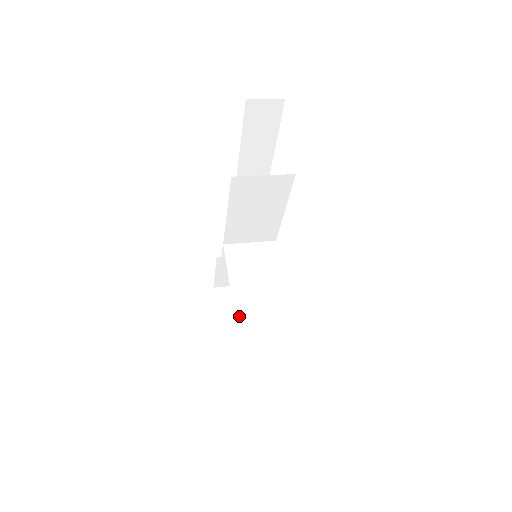
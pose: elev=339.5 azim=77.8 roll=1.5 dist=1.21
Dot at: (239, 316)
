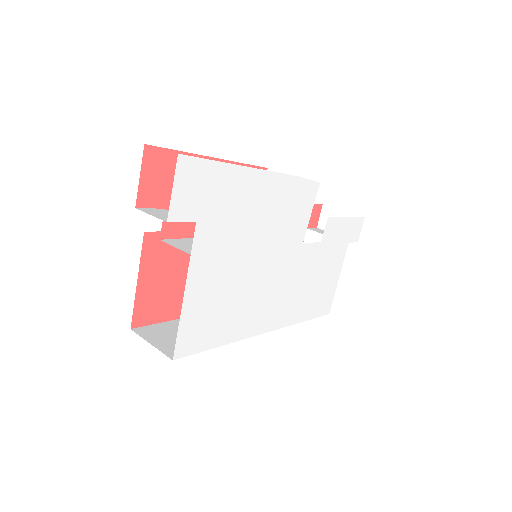
Dot at: occluded
